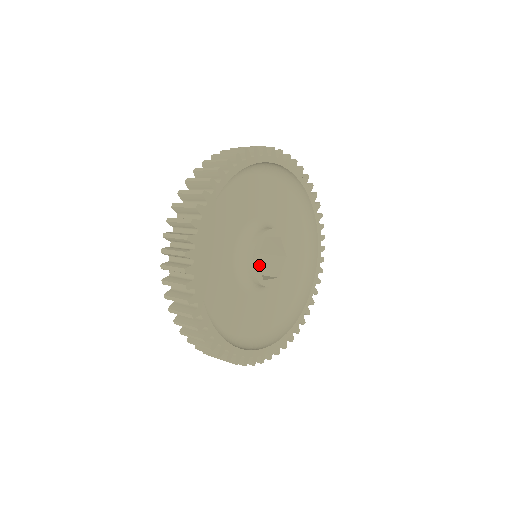
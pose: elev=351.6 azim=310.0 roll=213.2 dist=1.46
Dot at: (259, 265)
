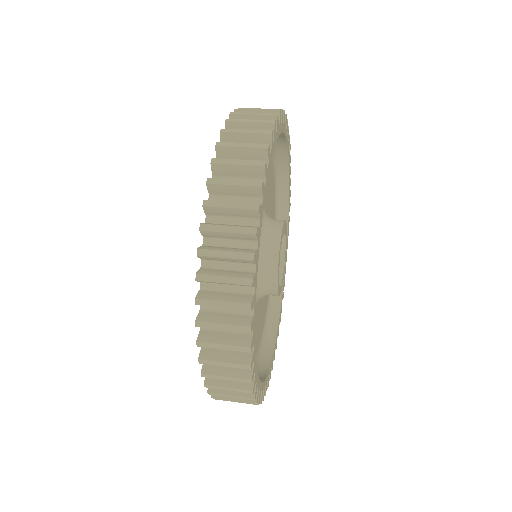
Dot at: occluded
